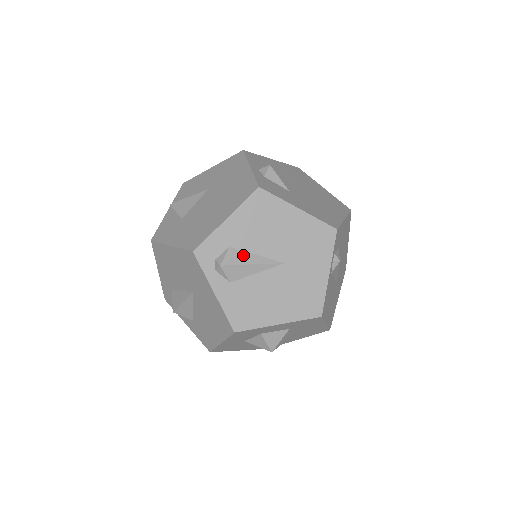
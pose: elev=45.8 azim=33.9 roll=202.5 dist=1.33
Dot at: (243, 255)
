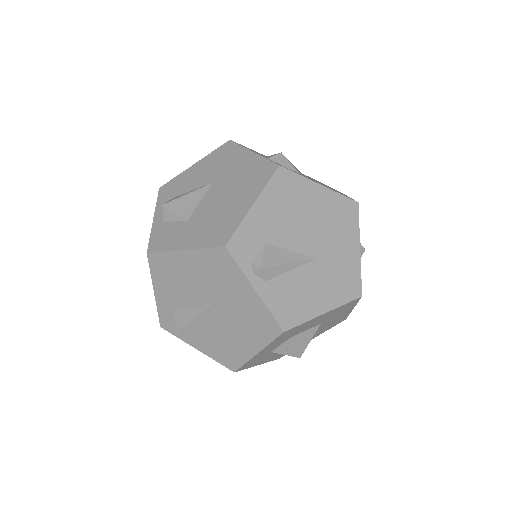
Dot at: (185, 313)
